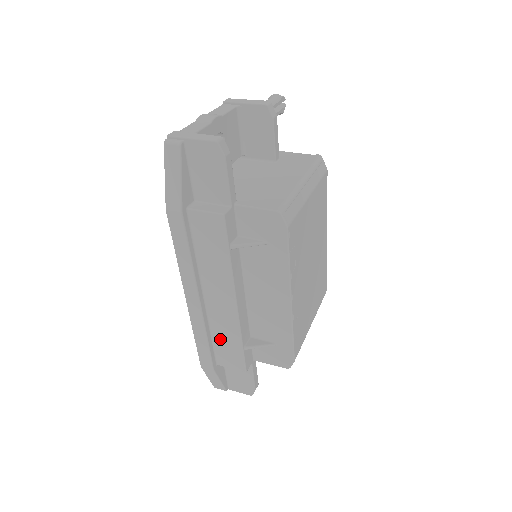
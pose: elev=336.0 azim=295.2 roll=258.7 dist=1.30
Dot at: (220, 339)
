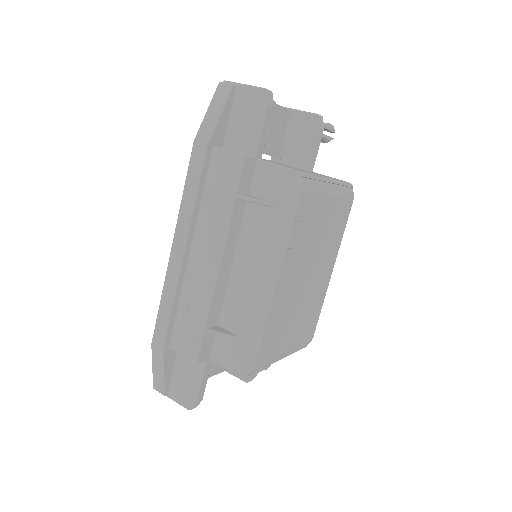
Dot at: (186, 312)
